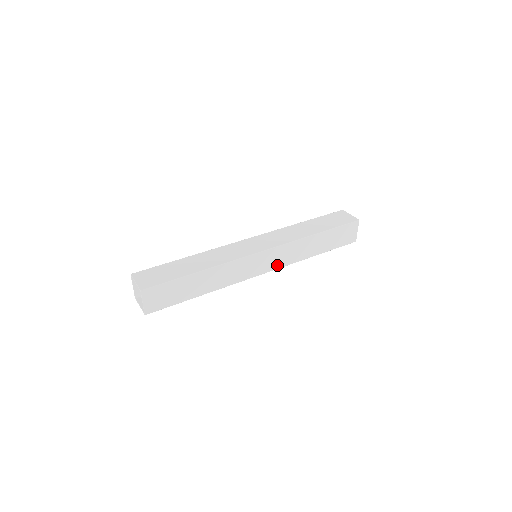
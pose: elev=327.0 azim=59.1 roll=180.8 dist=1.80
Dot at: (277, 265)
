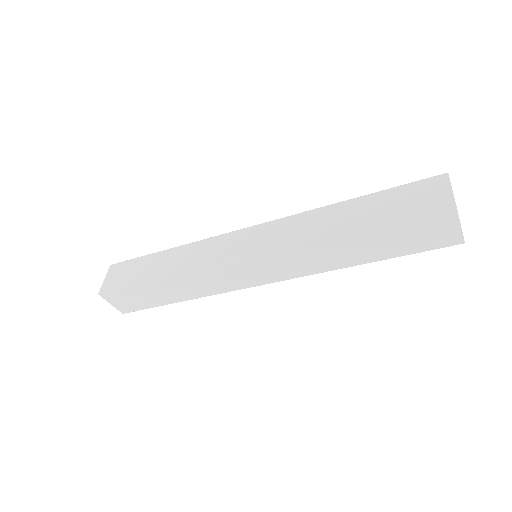
Dot at: (268, 248)
